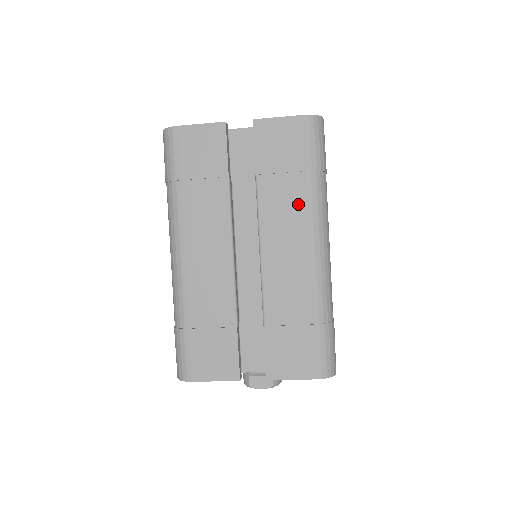
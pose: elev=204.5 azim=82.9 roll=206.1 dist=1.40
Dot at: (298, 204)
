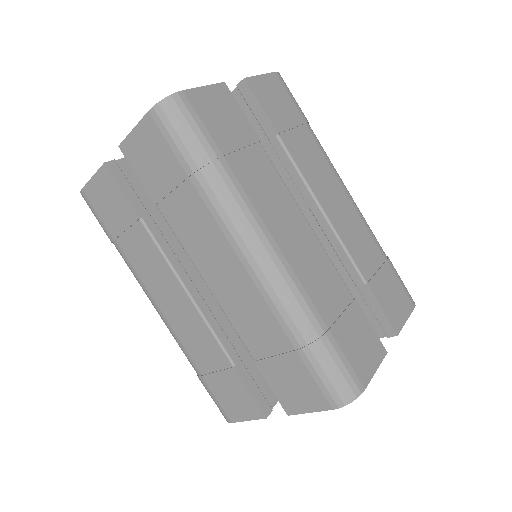
Dot at: (205, 219)
